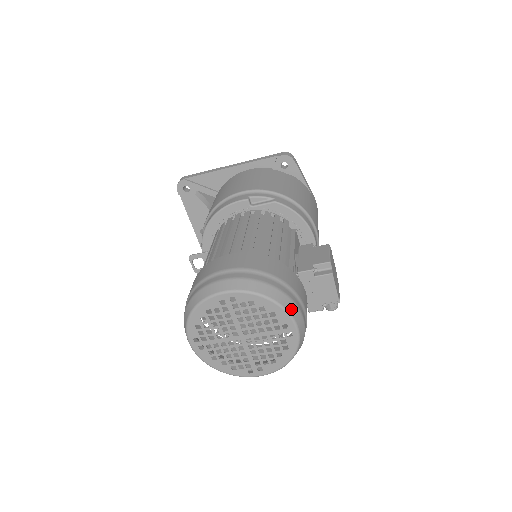
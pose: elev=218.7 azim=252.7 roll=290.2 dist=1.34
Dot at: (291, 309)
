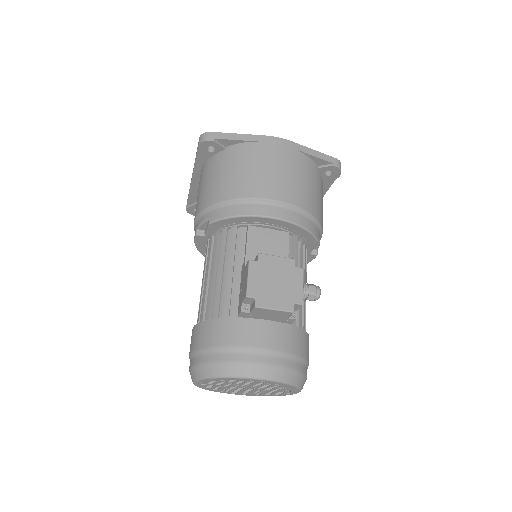
Dot at: (239, 372)
